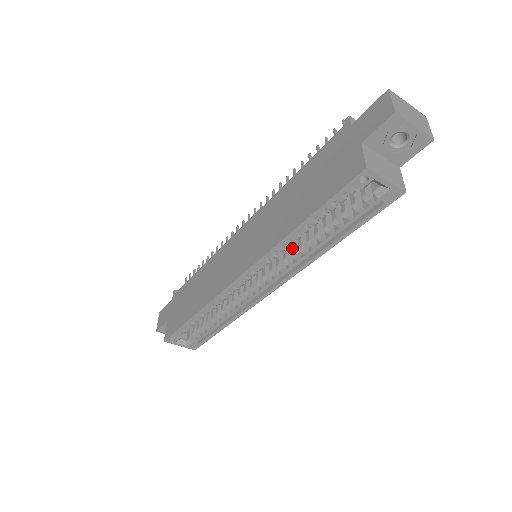
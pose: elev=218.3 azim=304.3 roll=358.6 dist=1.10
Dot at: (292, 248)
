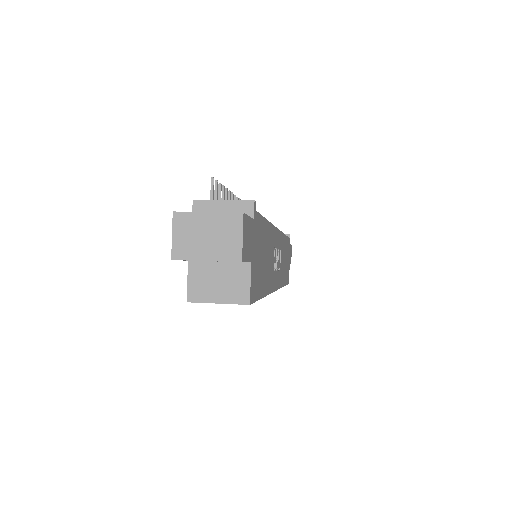
Dot at: occluded
